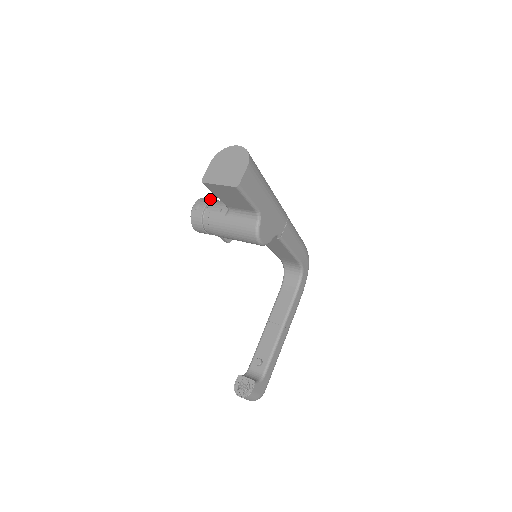
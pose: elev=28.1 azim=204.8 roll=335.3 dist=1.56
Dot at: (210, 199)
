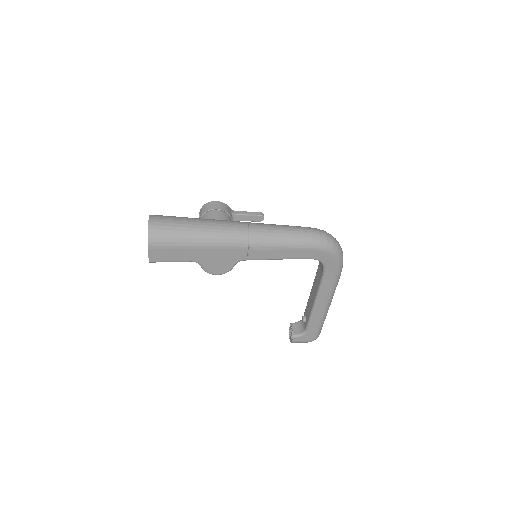
Dot at: (204, 211)
